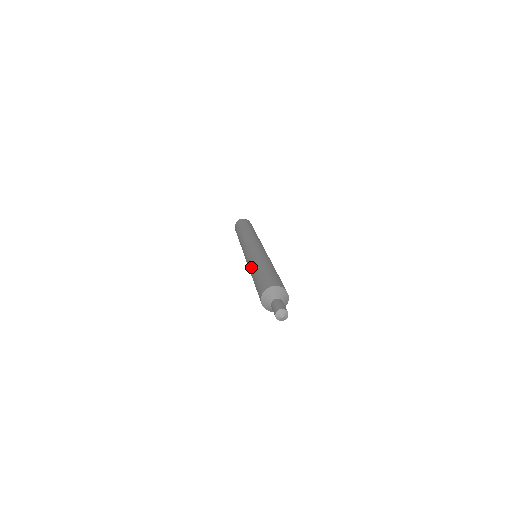
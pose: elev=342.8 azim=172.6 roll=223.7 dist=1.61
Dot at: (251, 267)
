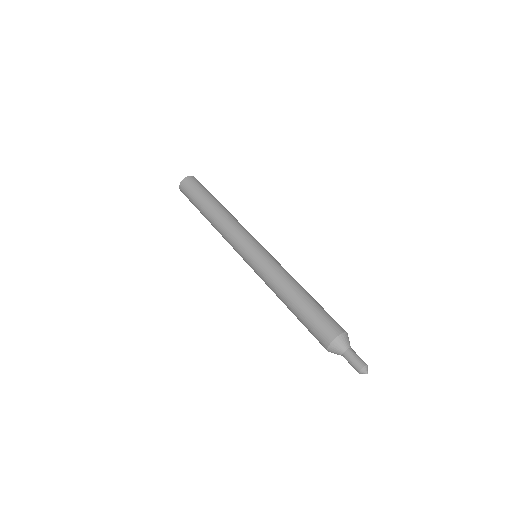
Dot at: (284, 283)
